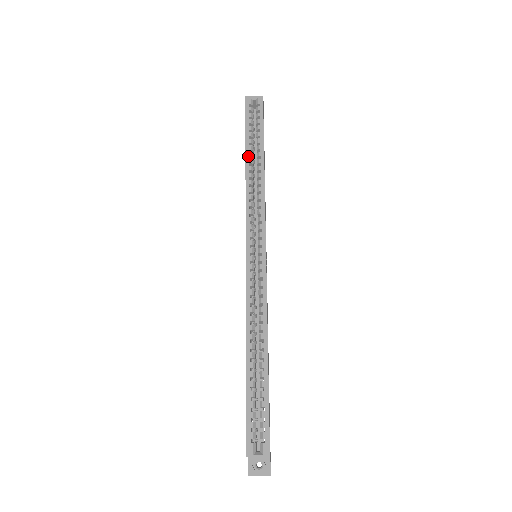
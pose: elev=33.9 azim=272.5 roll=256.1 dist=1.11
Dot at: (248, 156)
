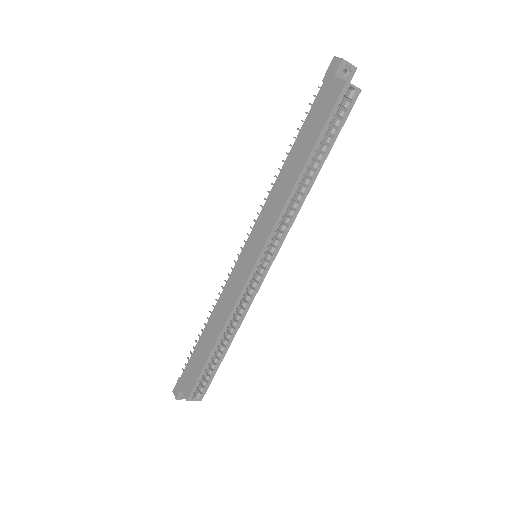
Dot at: occluded
